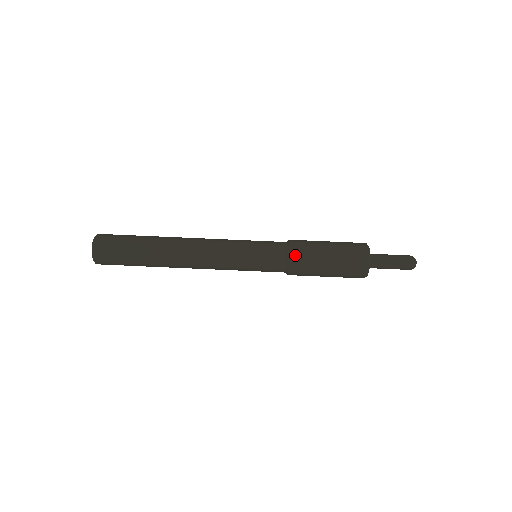
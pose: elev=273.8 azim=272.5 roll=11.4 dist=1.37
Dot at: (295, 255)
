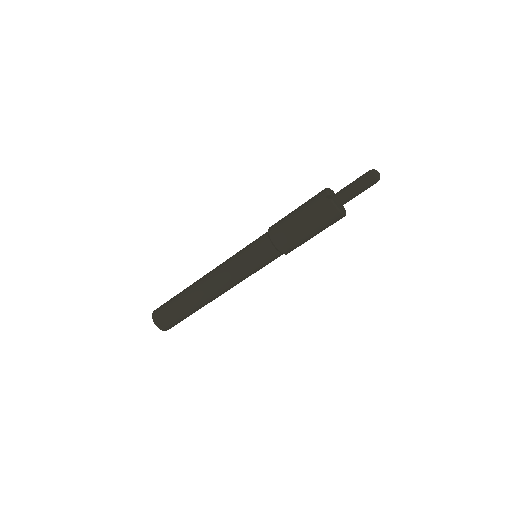
Dot at: (289, 252)
